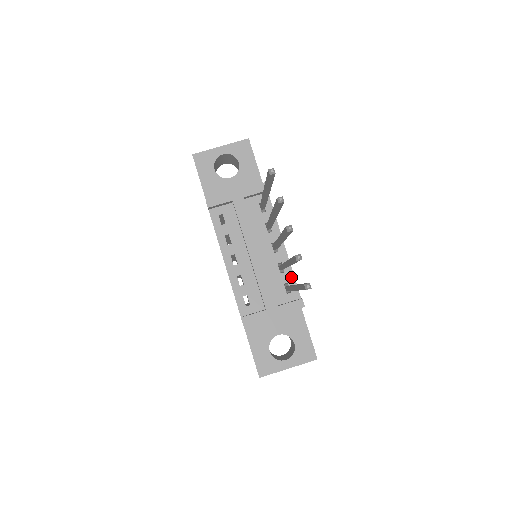
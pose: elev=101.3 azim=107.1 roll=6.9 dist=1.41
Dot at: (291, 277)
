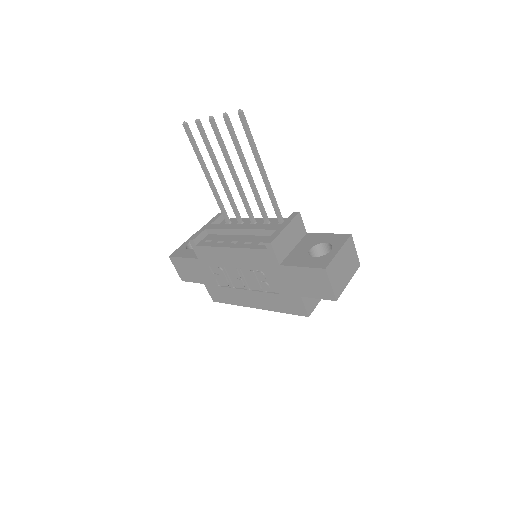
Dot at: occluded
